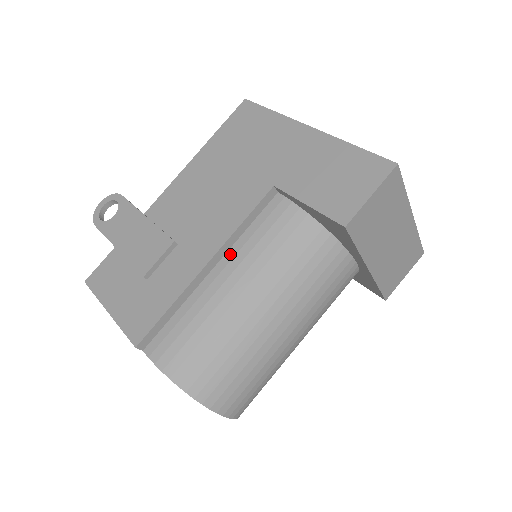
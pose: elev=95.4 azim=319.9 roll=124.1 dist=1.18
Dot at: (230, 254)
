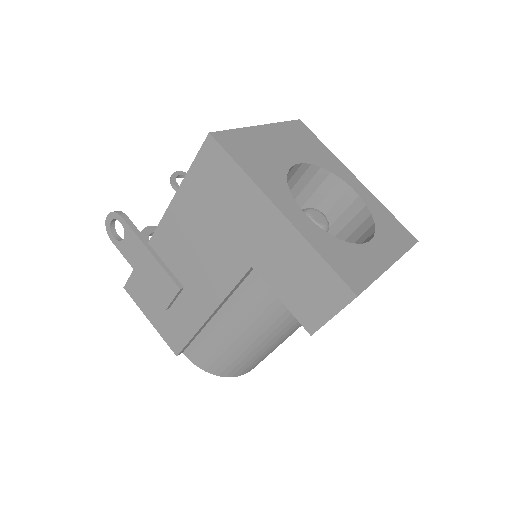
Dot at: (227, 306)
